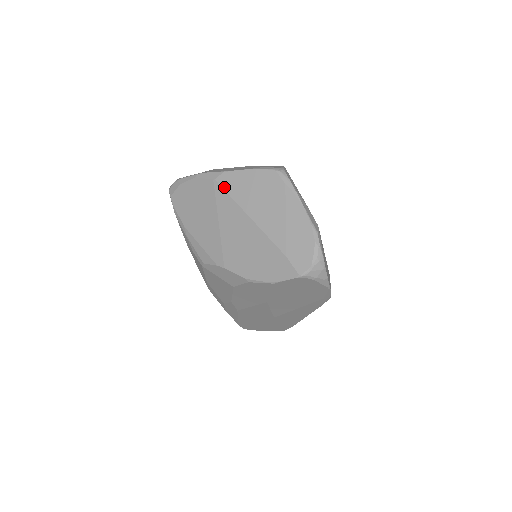
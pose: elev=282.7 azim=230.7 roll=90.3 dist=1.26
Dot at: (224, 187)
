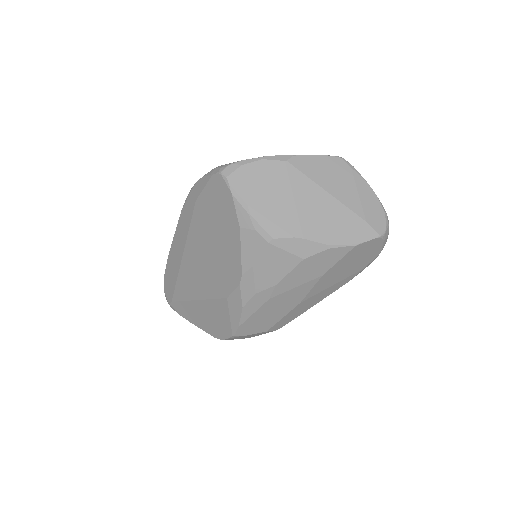
Dot at: (298, 167)
